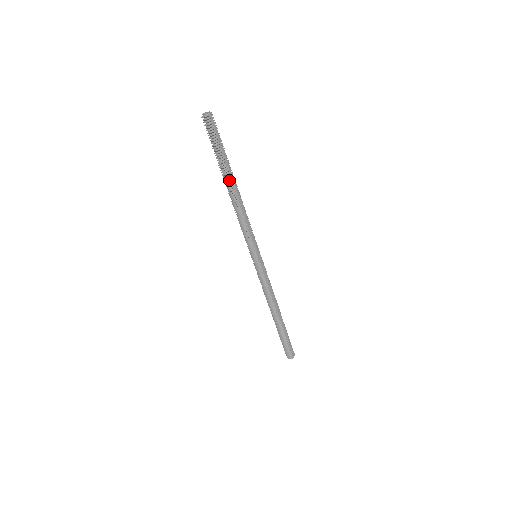
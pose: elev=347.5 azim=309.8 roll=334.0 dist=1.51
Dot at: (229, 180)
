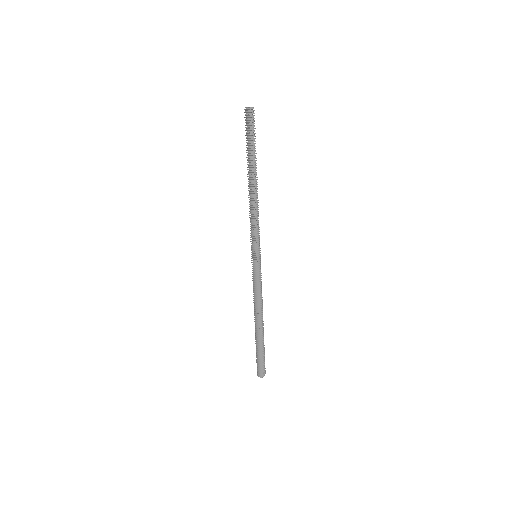
Dot at: (251, 173)
